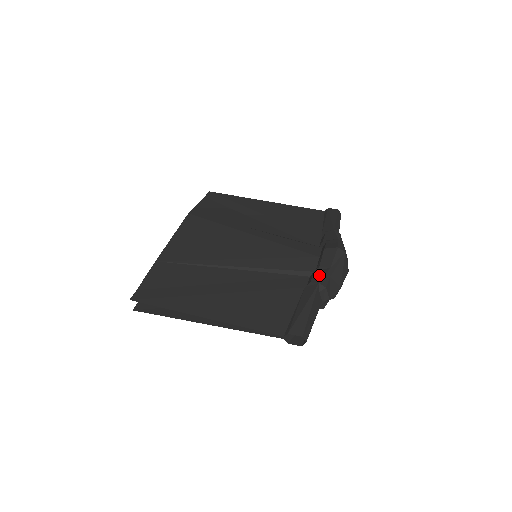
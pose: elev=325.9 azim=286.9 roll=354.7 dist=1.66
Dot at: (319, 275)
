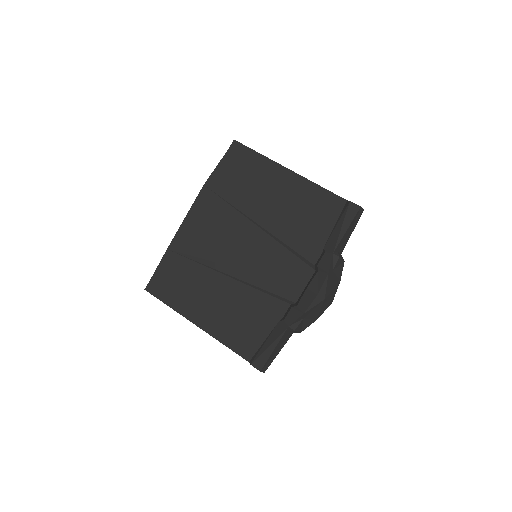
Dot at: (292, 317)
